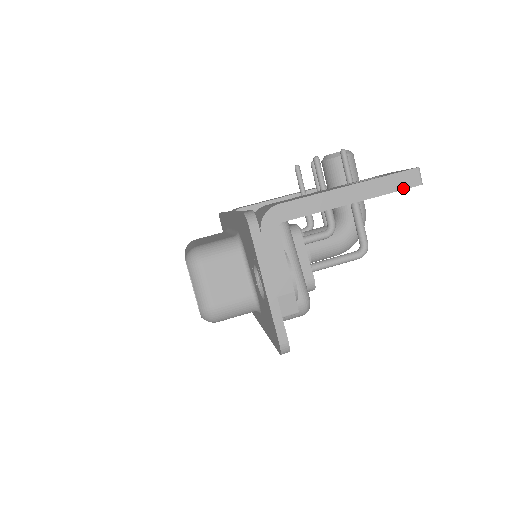
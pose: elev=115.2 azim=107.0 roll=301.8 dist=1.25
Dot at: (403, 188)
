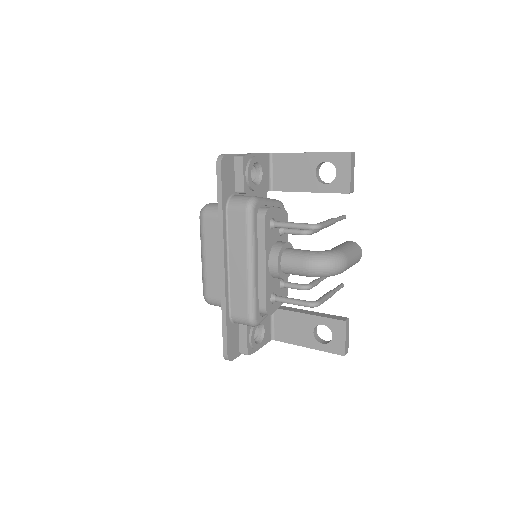
Dot at: (339, 152)
